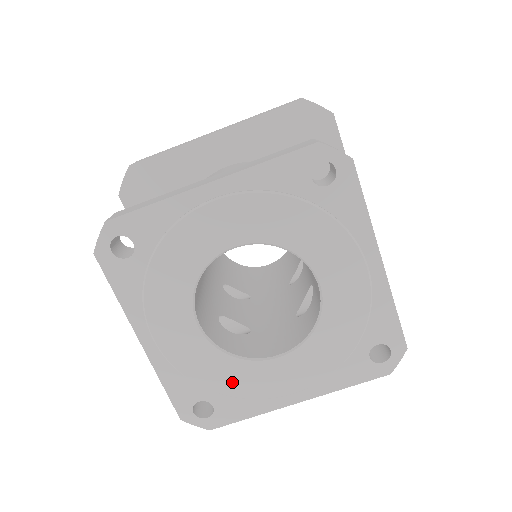
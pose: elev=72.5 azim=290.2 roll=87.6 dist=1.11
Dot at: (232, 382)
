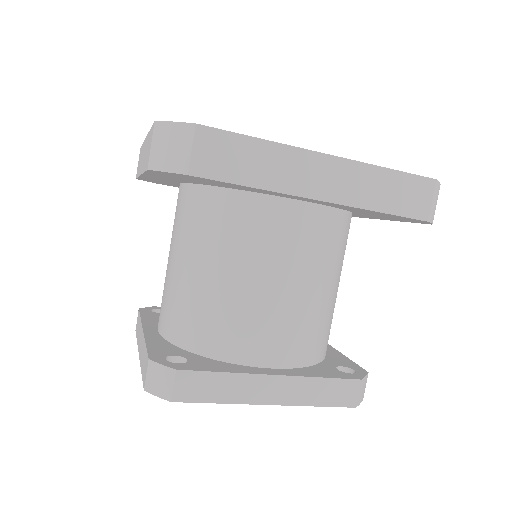
Dot at: occluded
